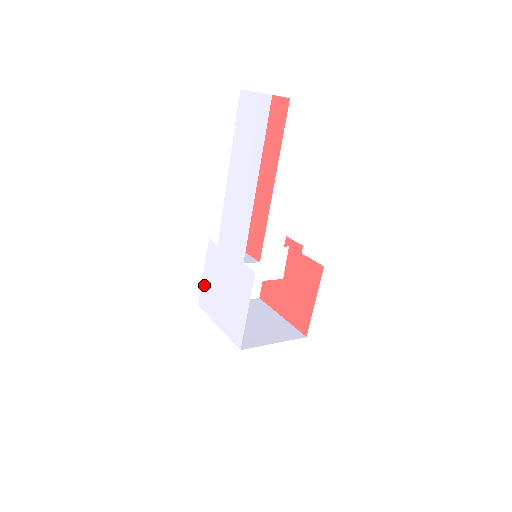
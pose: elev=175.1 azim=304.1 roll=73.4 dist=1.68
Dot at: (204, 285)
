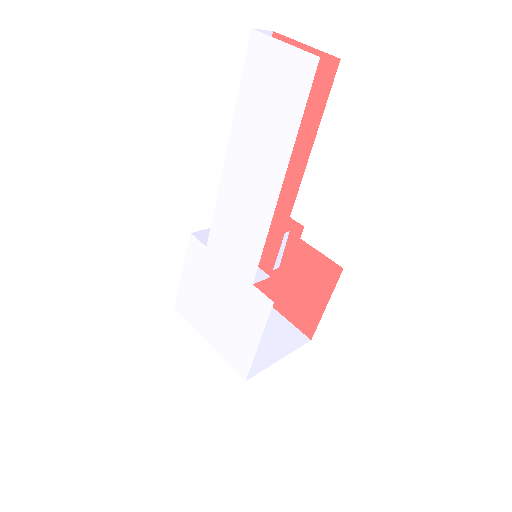
Dot at: (184, 288)
